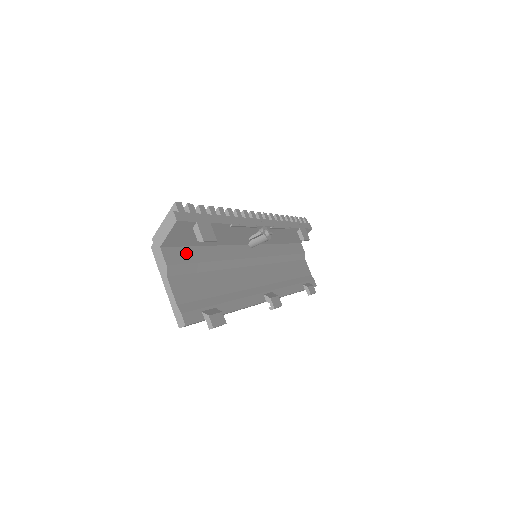
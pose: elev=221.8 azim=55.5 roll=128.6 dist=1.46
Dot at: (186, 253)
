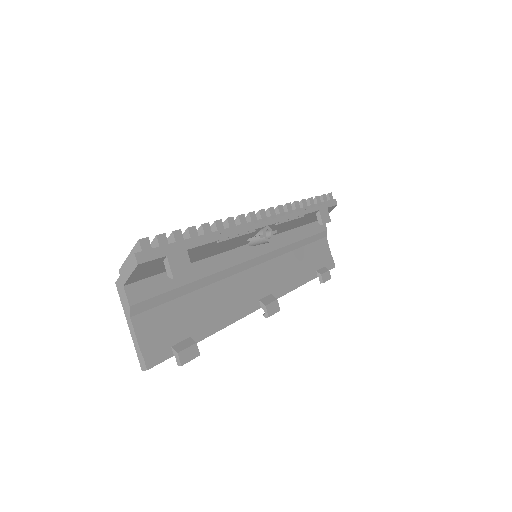
Dot at: (159, 282)
